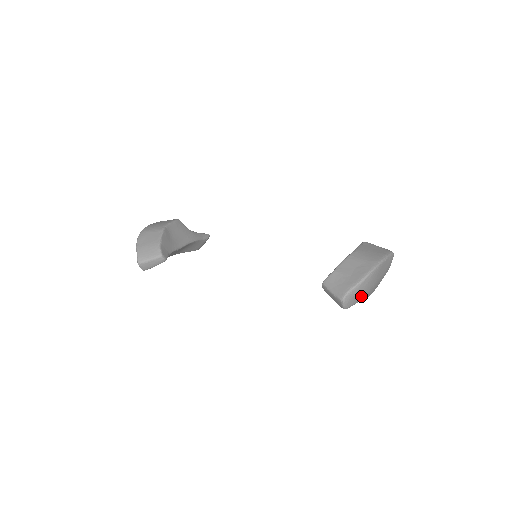
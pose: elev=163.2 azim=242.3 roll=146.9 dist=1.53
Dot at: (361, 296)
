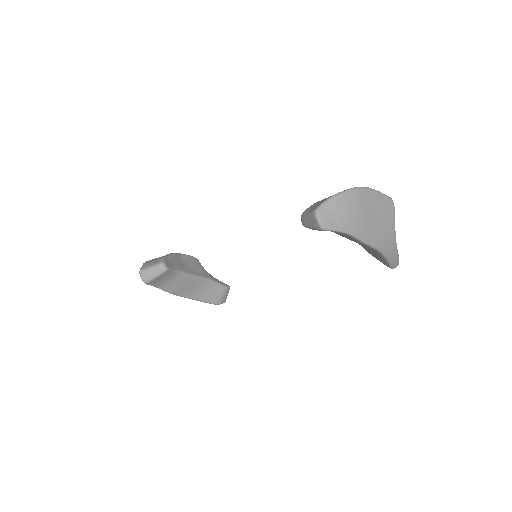
Dot at: (344, 218)
